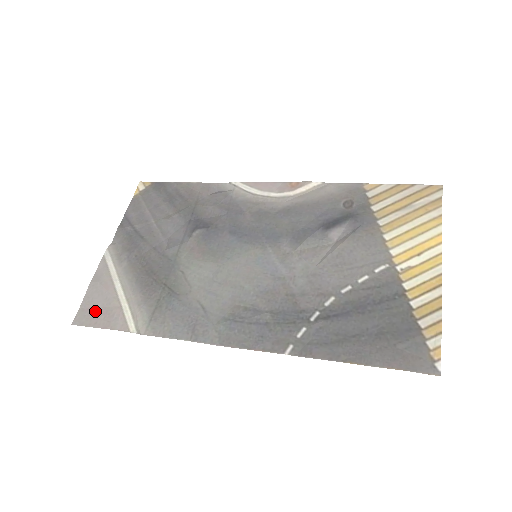
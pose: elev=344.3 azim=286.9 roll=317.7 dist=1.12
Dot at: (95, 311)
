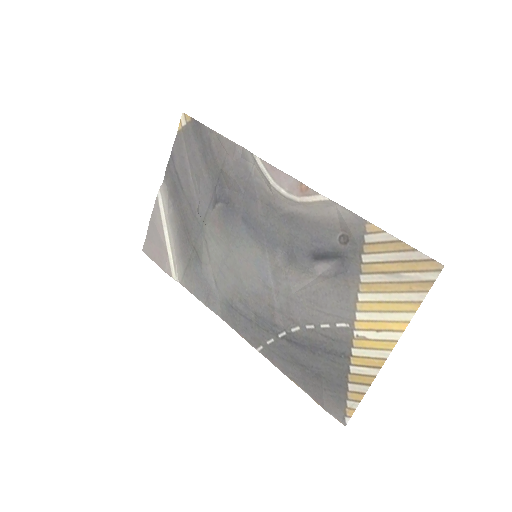
Dot at: (154, 248)
